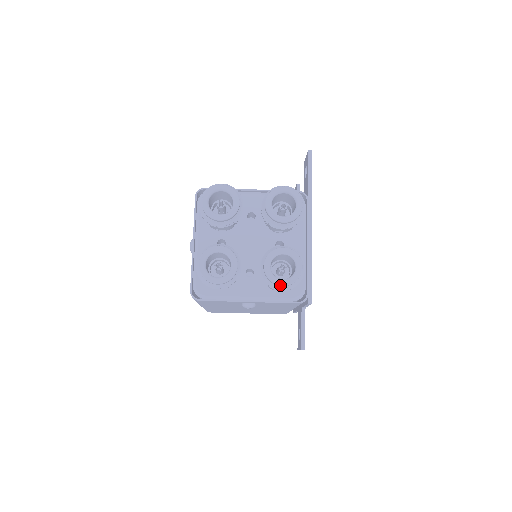
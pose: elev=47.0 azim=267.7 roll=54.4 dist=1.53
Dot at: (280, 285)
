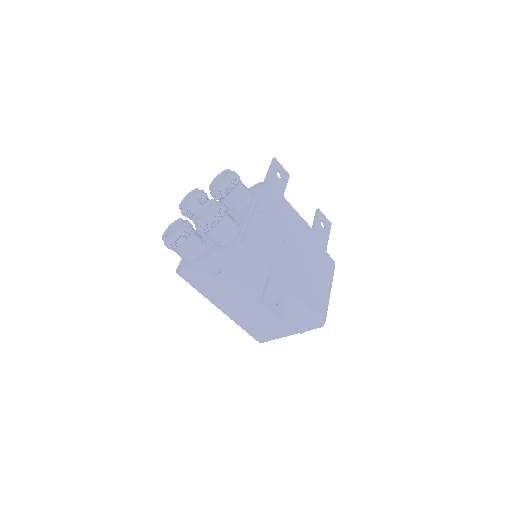
Dot at: (197, 222)
